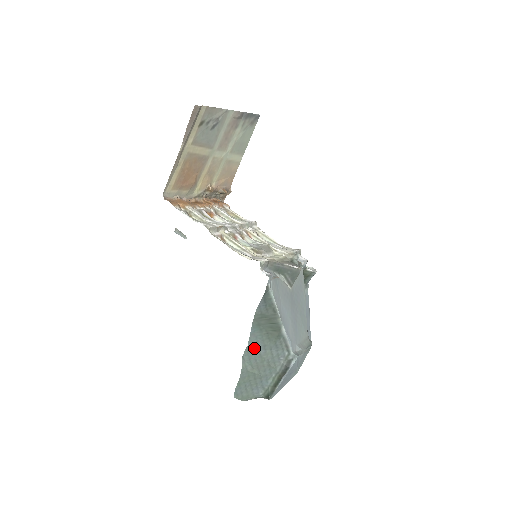
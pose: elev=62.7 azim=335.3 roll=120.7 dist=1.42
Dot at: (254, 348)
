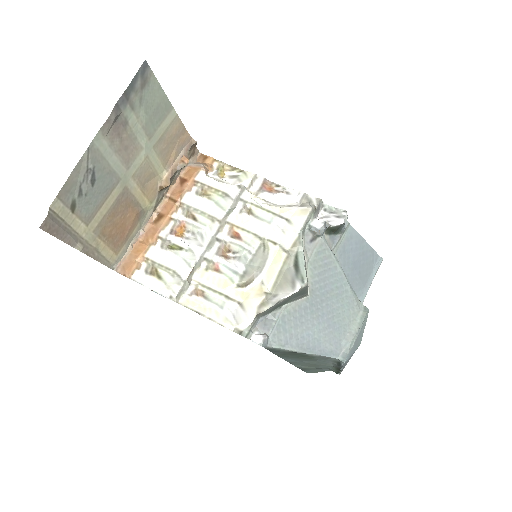
Dot at: (296, 362)
